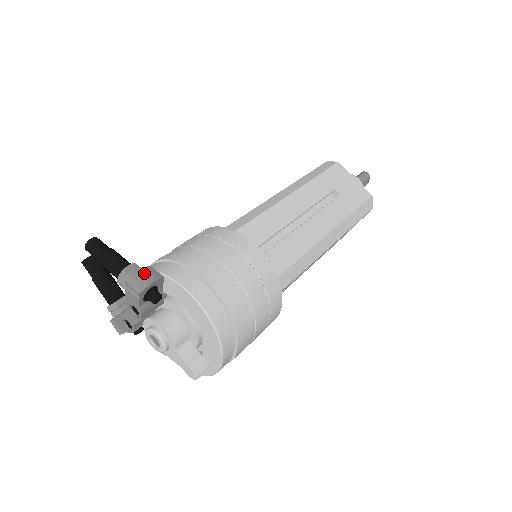
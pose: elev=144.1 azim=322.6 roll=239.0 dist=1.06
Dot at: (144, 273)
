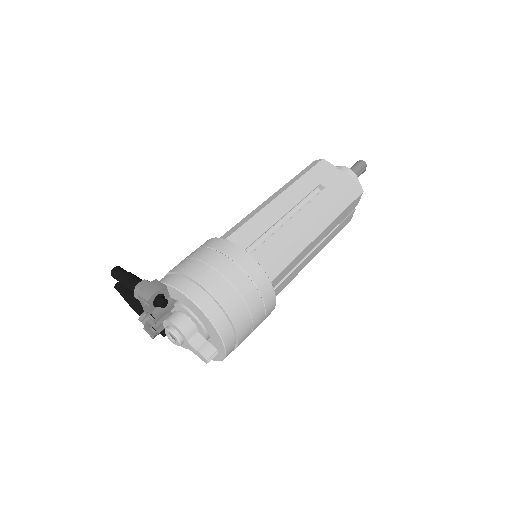
Dot at: (151, 285)
